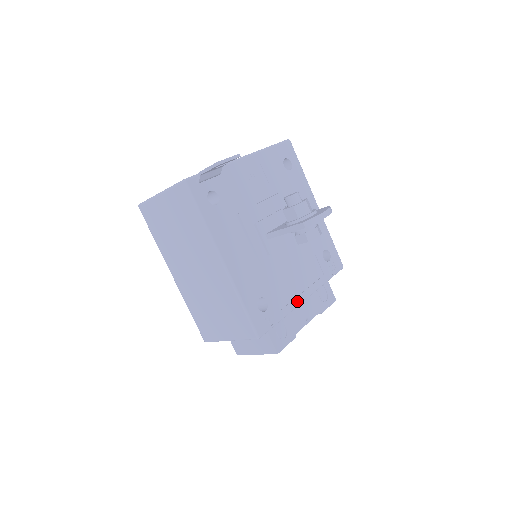
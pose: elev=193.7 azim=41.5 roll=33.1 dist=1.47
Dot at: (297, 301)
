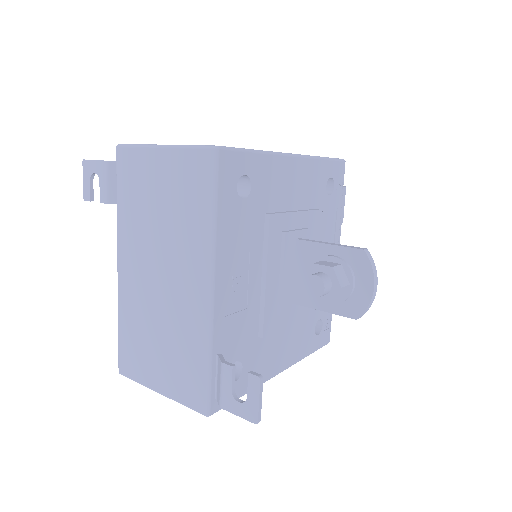
Dot at: occluded
